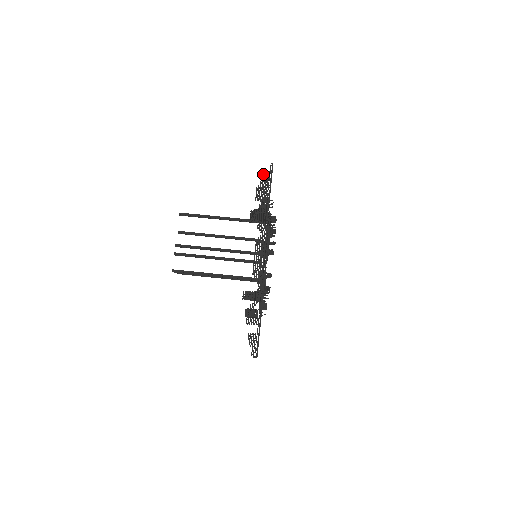
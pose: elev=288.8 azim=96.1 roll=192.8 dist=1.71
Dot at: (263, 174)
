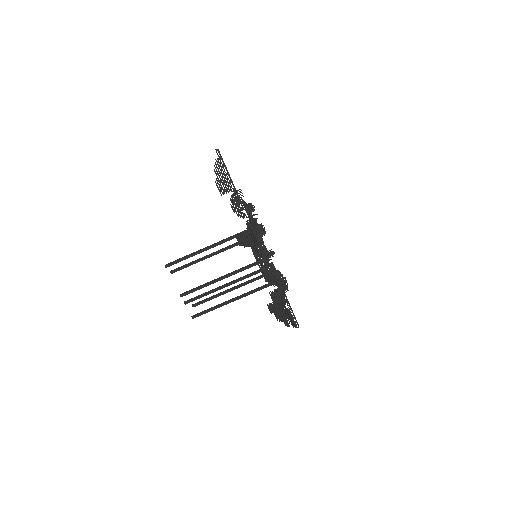
Dot at: (214, 166)
